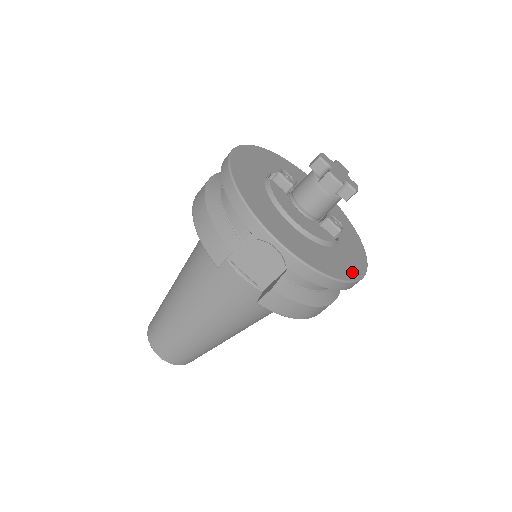
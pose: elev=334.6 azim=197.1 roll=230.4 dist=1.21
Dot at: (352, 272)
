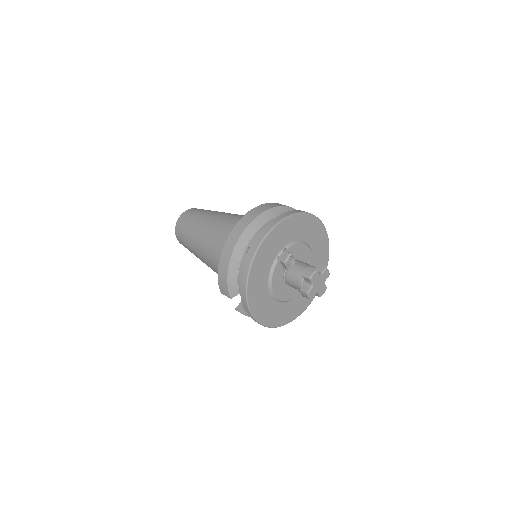
Dot at: (296, 314)
